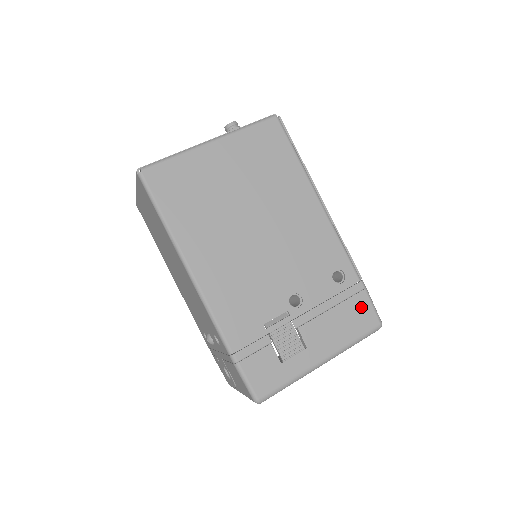
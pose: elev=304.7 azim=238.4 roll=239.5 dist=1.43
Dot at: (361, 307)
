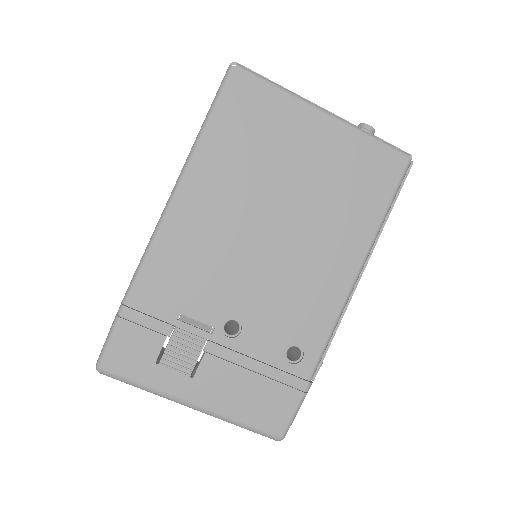
Dot at: (282, 403)
